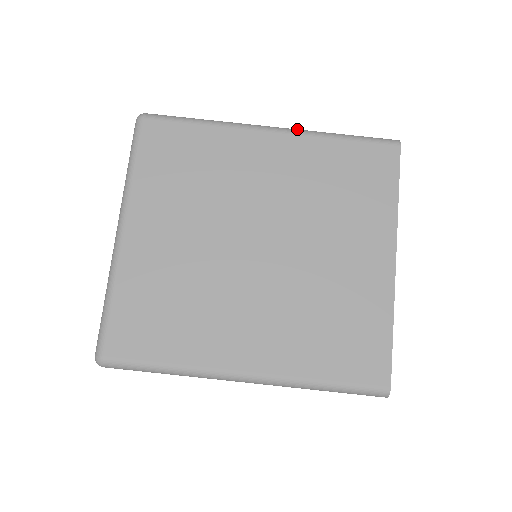
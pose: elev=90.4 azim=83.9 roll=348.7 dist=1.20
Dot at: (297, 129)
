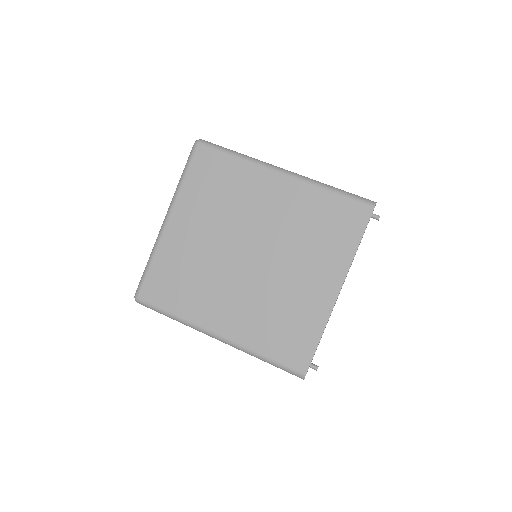
Dot at: (302, 176)
